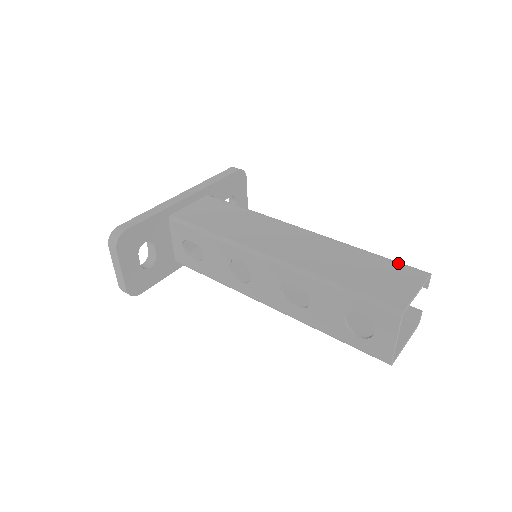
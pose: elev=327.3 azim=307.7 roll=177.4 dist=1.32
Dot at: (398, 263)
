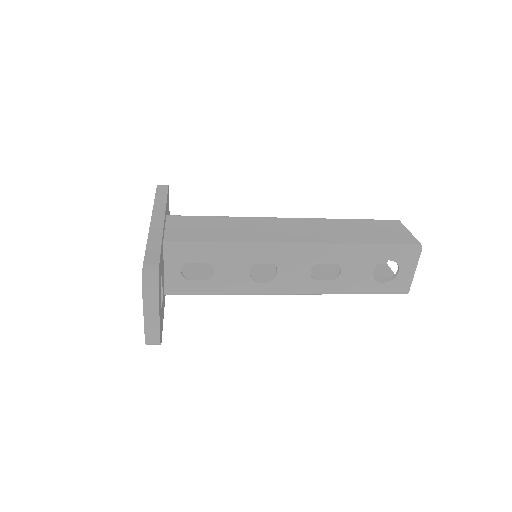
Dot at: (376, 220)
